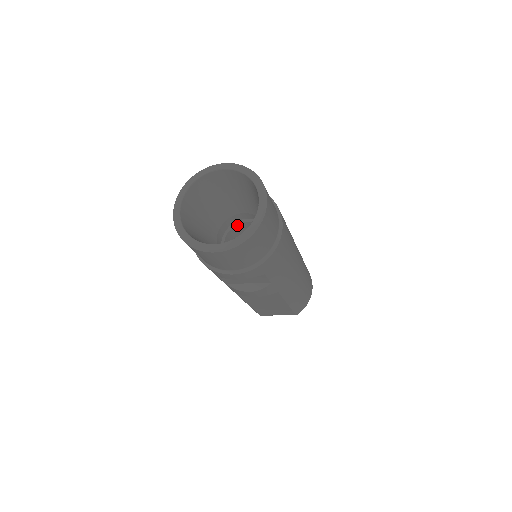
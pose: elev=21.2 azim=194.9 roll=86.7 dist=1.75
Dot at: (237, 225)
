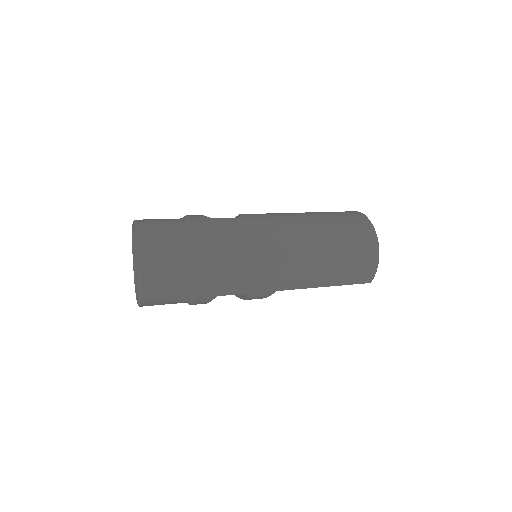
Dot at: occluded
